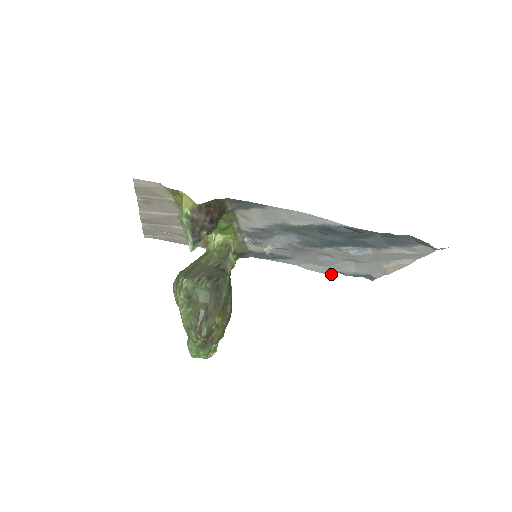
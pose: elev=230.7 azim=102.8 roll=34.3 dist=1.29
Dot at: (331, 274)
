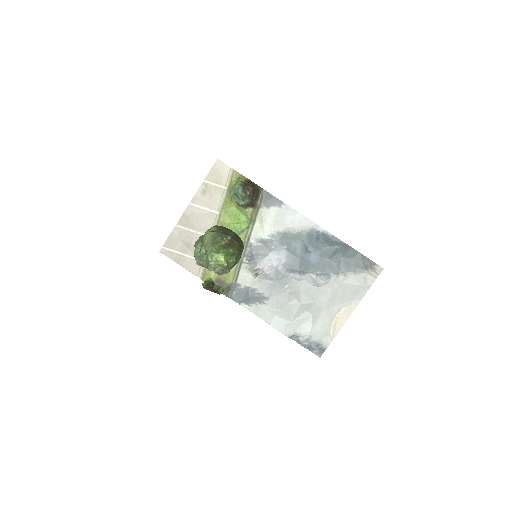
Dot at: (289, 337)
